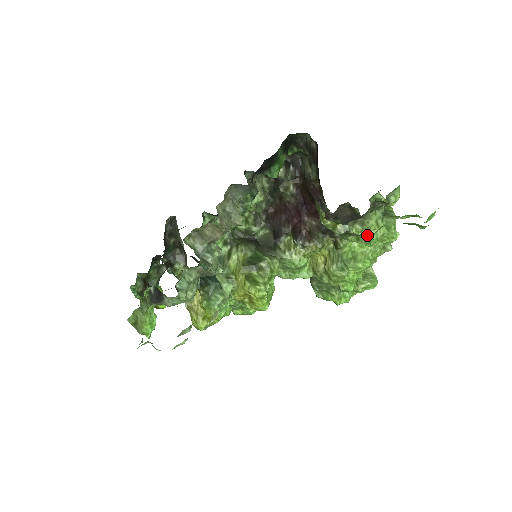
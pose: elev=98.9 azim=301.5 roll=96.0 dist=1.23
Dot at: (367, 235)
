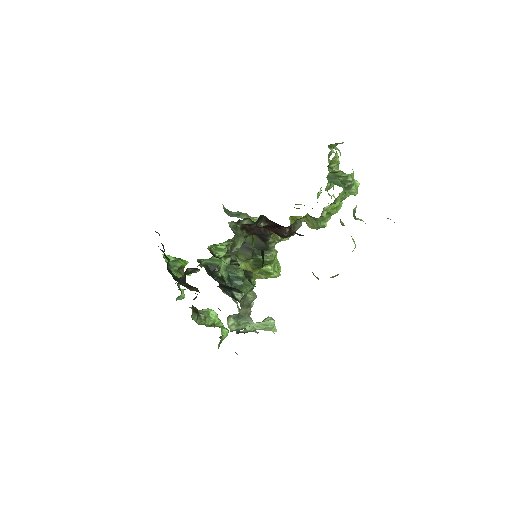
Dot at: occluded
